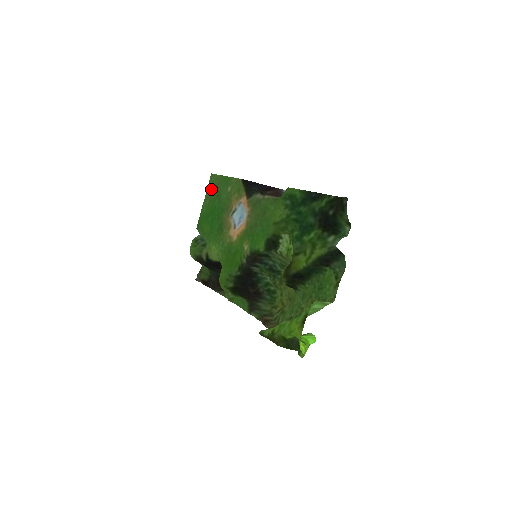
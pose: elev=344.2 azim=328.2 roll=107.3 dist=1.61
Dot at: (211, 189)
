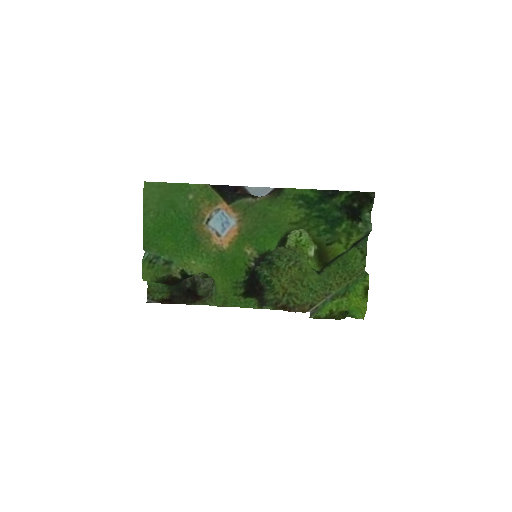
Dot at: (153, 200)
